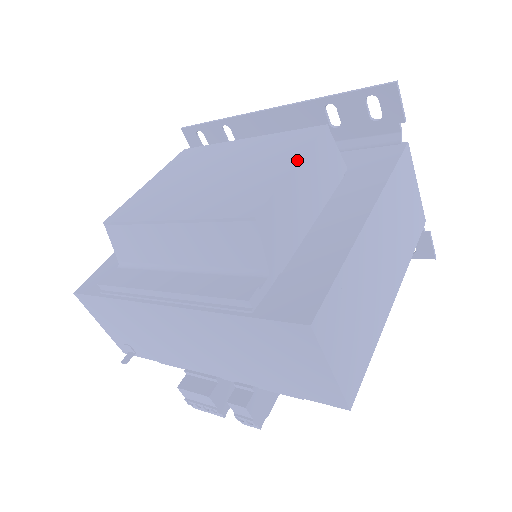
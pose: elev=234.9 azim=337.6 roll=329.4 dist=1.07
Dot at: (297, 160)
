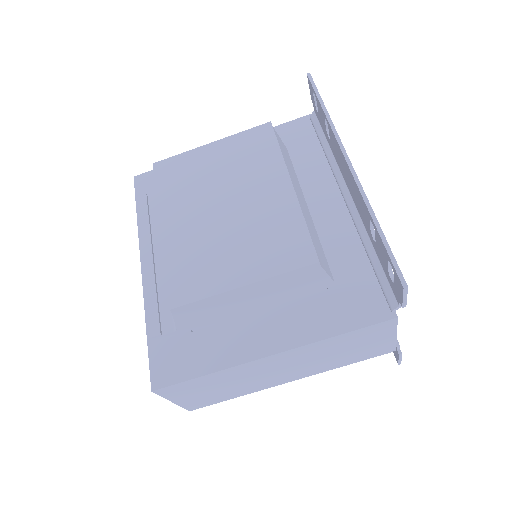
Dot at: (251, 281)
